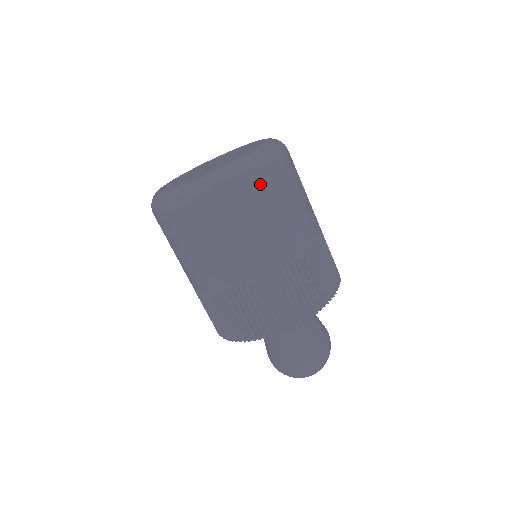
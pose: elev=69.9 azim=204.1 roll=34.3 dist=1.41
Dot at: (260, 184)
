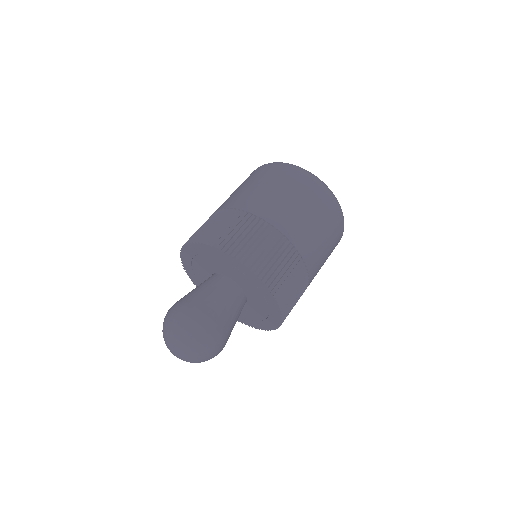
Dot at: (324, 198)
